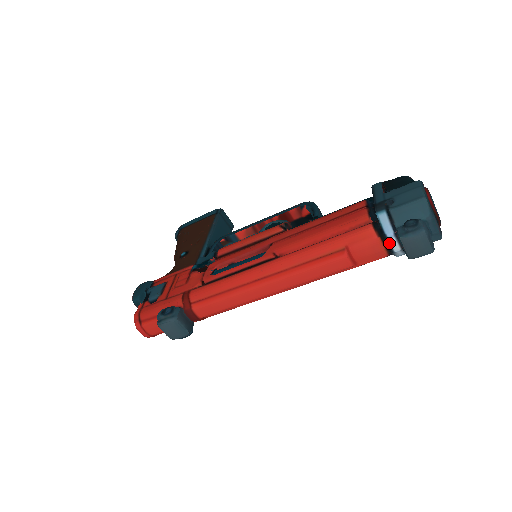
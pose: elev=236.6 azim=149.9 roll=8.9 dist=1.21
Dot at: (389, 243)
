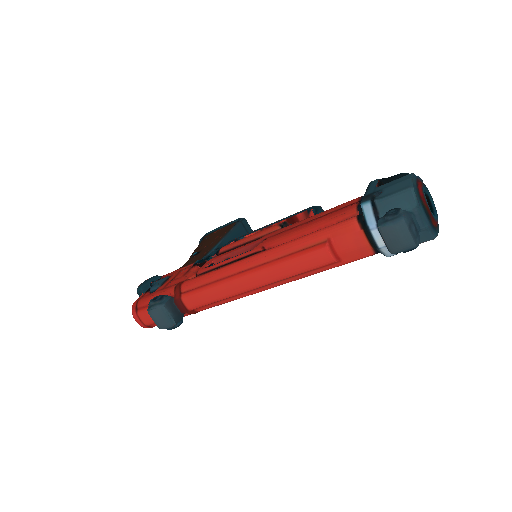
Dot at: (372, 236)
